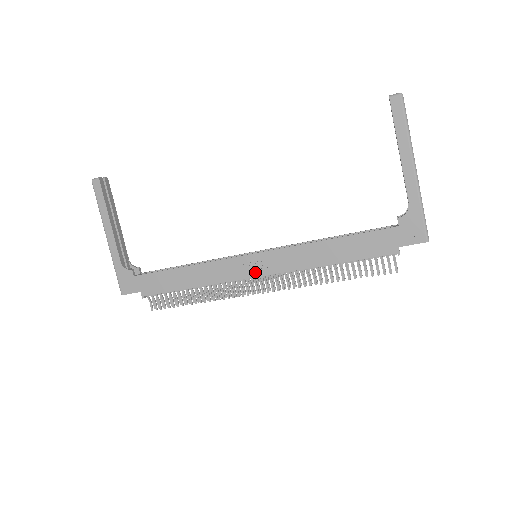
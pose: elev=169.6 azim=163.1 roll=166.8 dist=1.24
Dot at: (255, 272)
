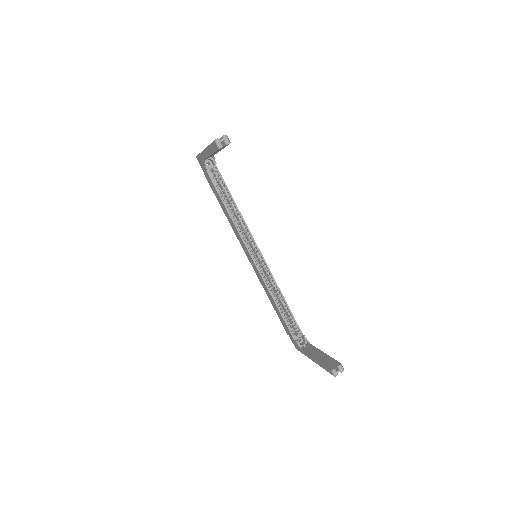
Dot at: (248, 257)
